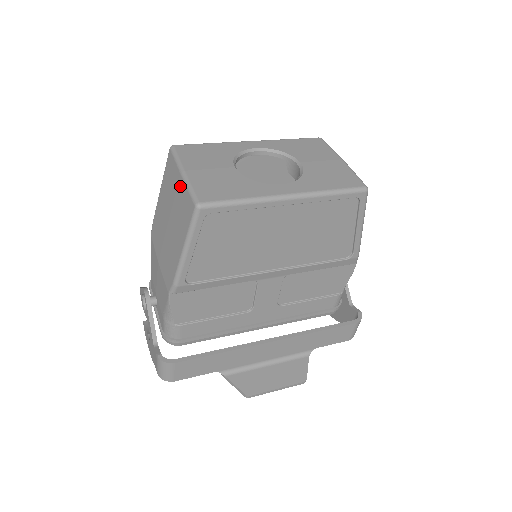
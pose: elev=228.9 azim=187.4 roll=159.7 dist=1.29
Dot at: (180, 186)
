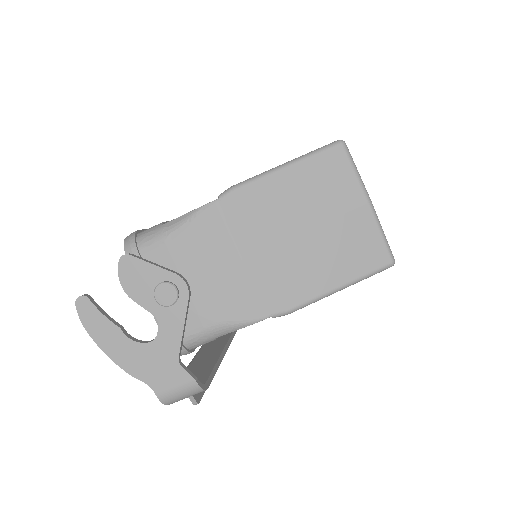
Dot at: (363, 216)
